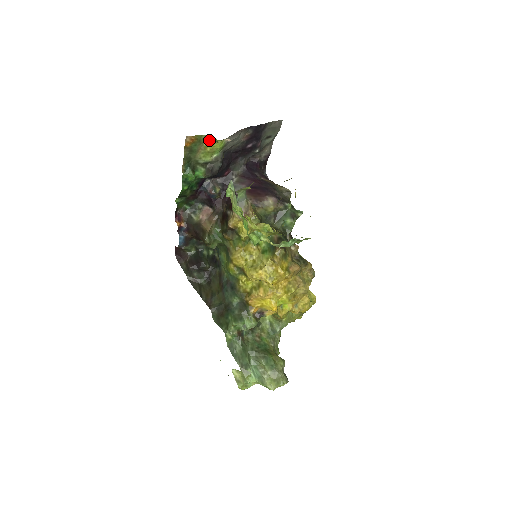
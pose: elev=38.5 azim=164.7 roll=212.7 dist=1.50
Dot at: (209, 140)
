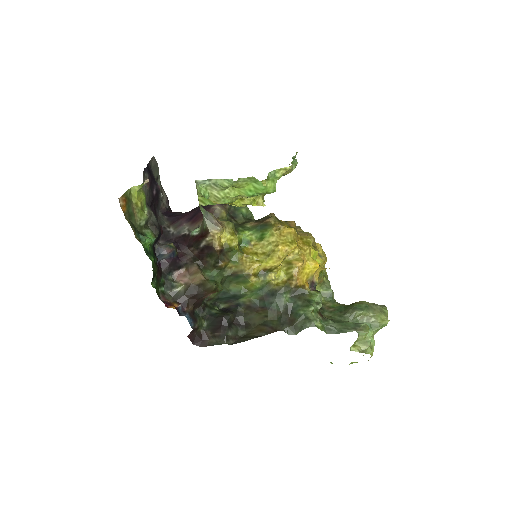
Dot at: (134, 194)
